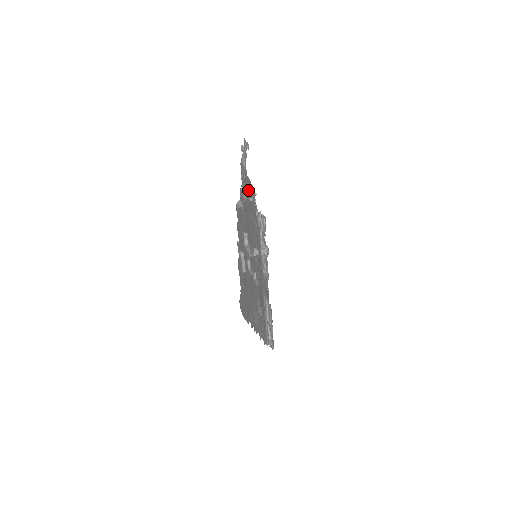
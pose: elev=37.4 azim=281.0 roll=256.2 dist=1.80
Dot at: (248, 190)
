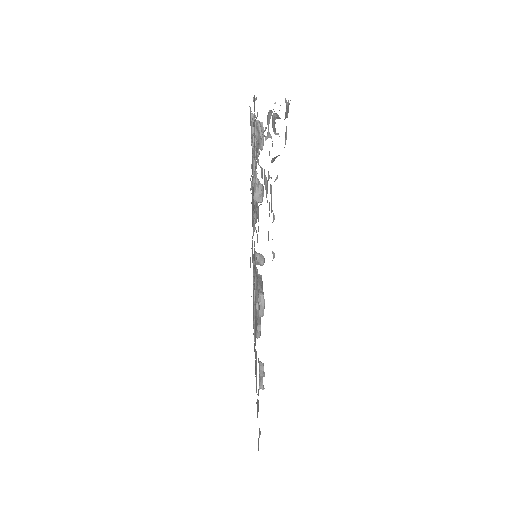
Dot at: (267, 188)
